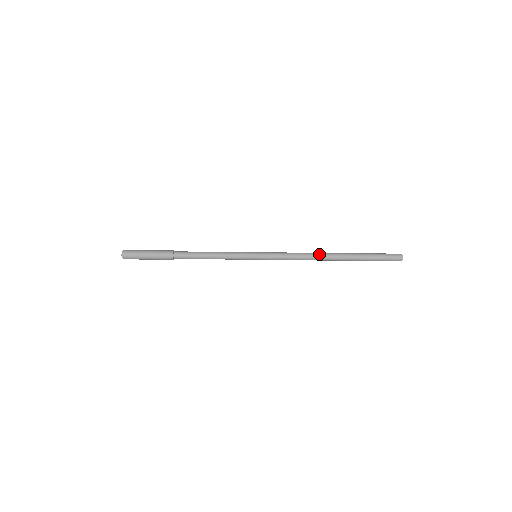
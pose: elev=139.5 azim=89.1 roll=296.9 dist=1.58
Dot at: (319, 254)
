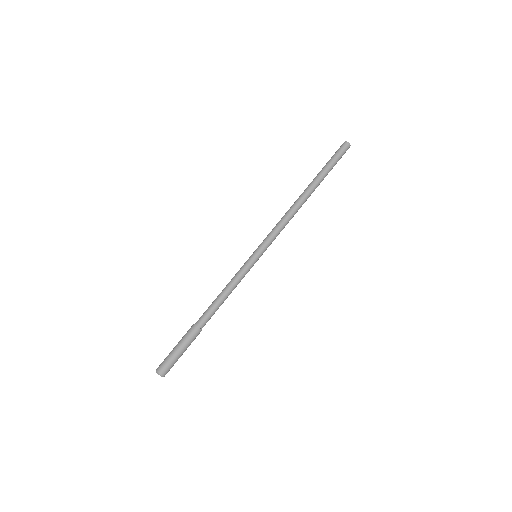
Dot at: (298, 205)
